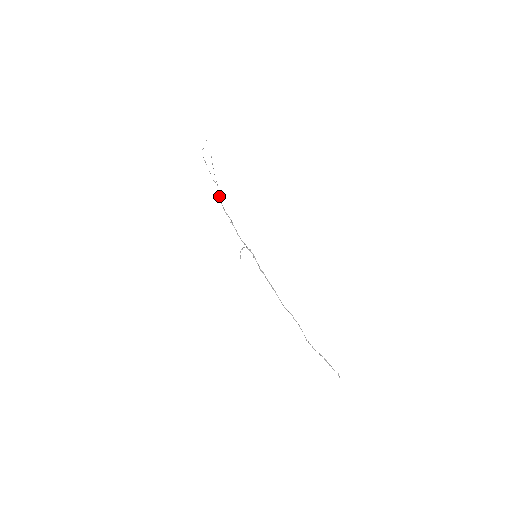
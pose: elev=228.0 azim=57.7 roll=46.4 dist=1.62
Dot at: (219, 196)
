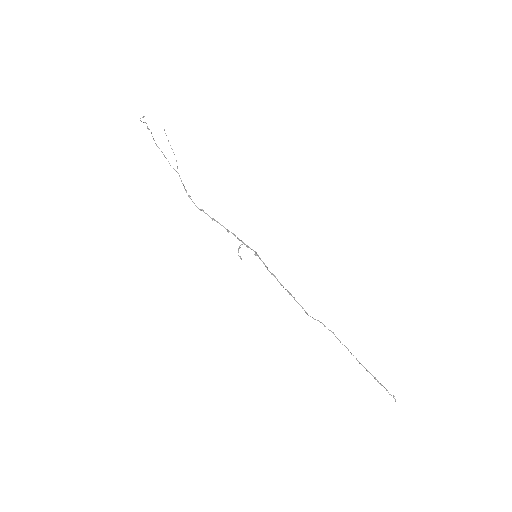
Dot at: occluded
